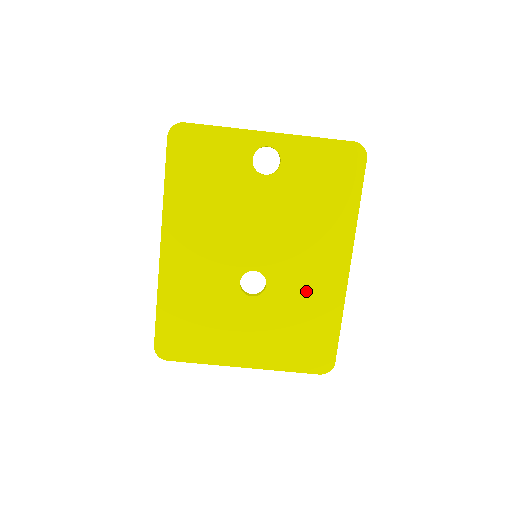
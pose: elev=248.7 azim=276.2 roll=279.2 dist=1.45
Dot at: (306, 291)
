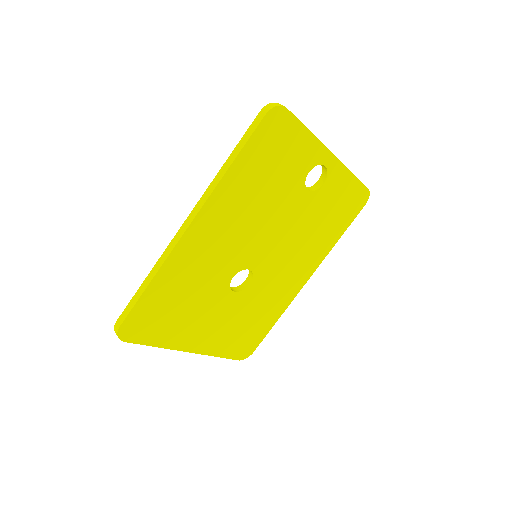
Dot at: (271, 294)
